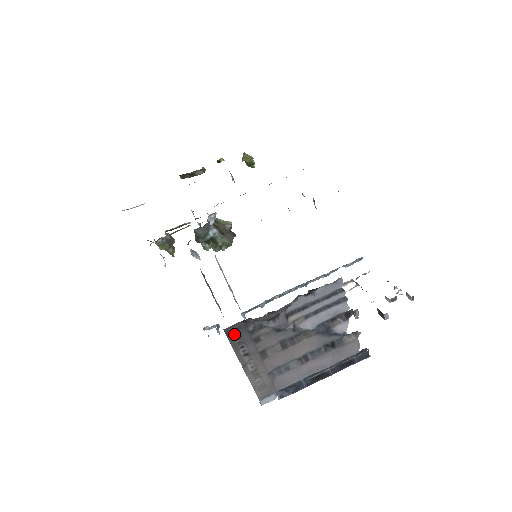
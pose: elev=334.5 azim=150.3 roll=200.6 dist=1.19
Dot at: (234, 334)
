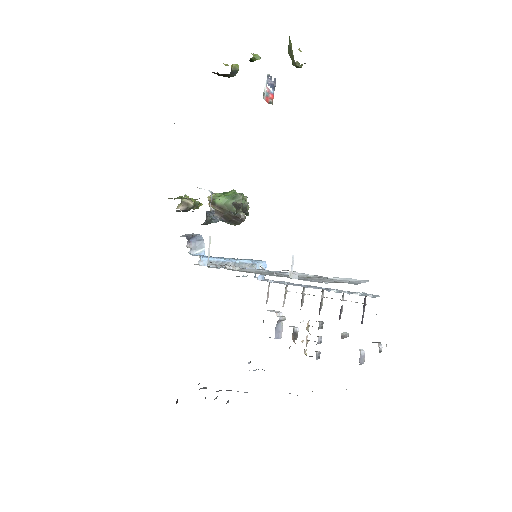
Dot at: occluded
